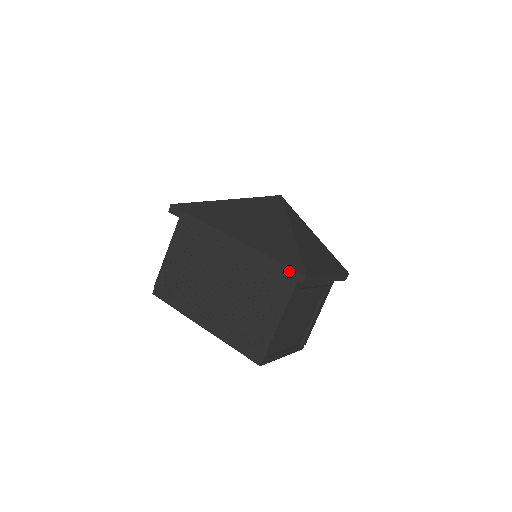
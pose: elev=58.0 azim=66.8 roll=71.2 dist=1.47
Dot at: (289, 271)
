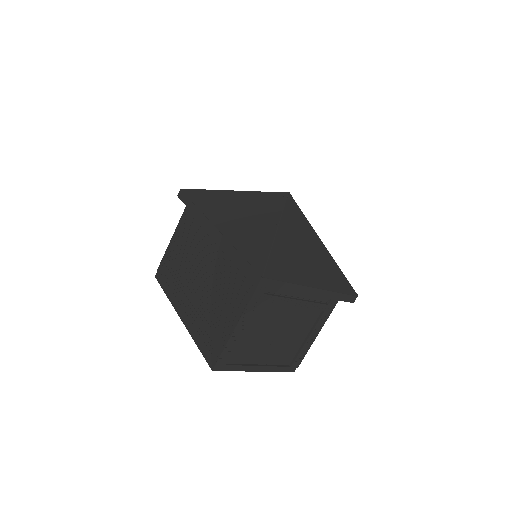
Dot at: (249, 269)
